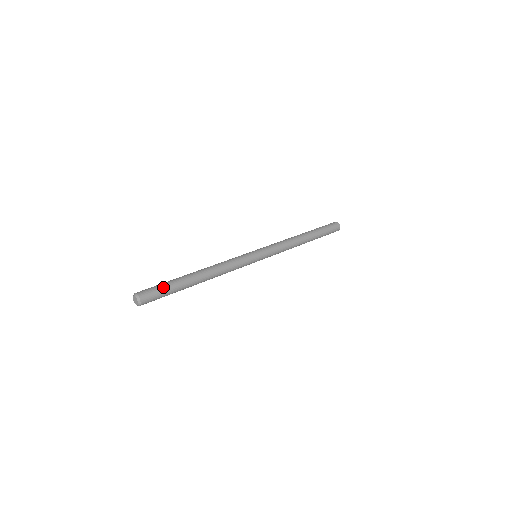
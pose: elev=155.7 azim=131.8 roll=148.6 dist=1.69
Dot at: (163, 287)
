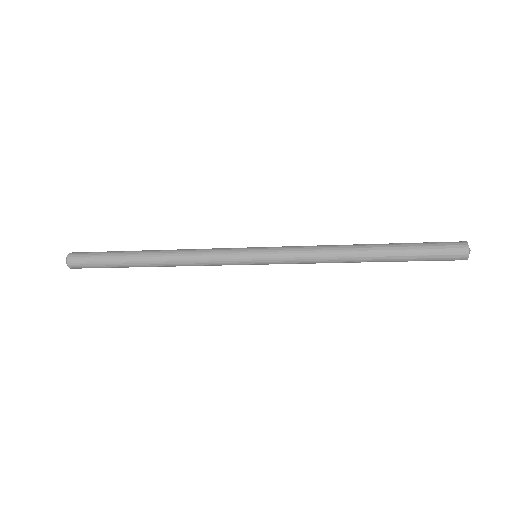
Dot at: (103, 252)
